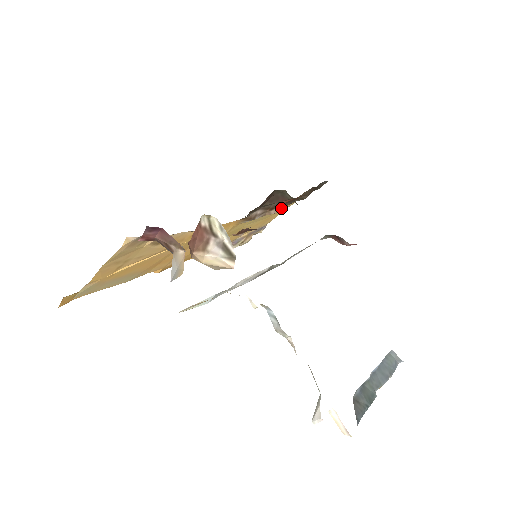
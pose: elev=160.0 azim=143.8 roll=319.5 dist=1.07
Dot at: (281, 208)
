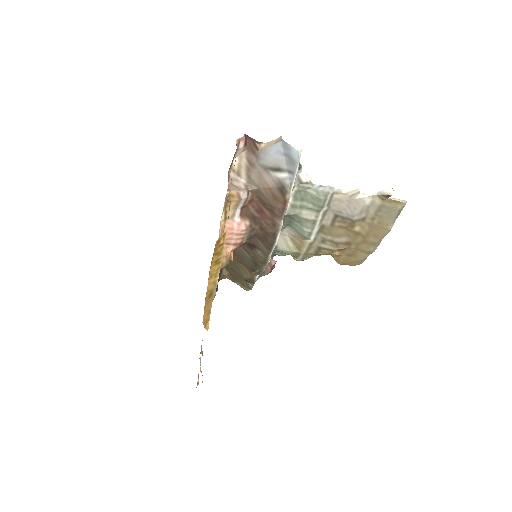
Dot at: occluded
